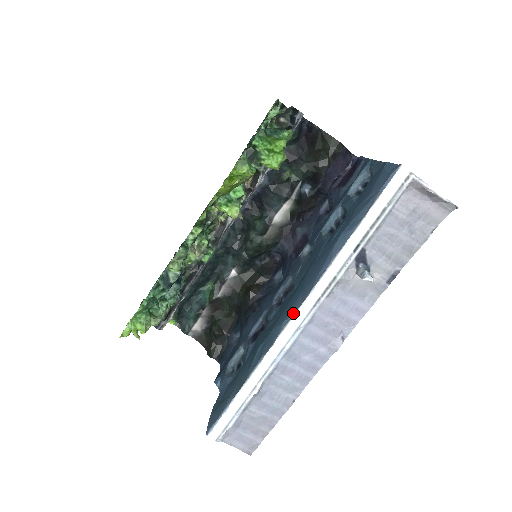
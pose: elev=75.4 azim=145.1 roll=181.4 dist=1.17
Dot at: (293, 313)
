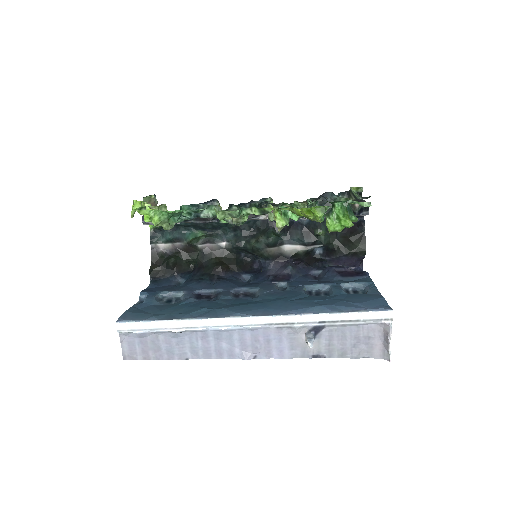
Dot at: (250, 315)
